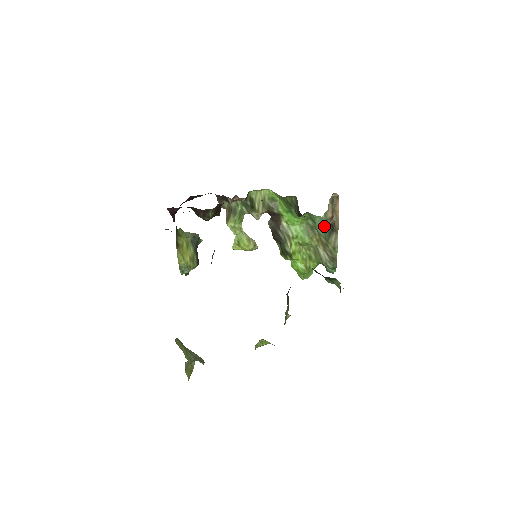
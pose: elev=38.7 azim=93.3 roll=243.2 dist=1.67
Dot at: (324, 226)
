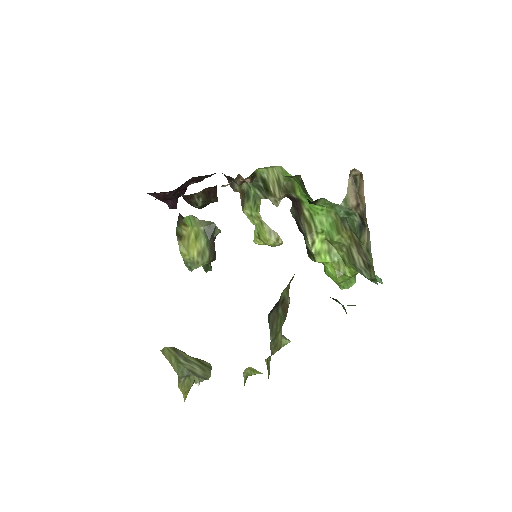
Dot at: (352, 218)
